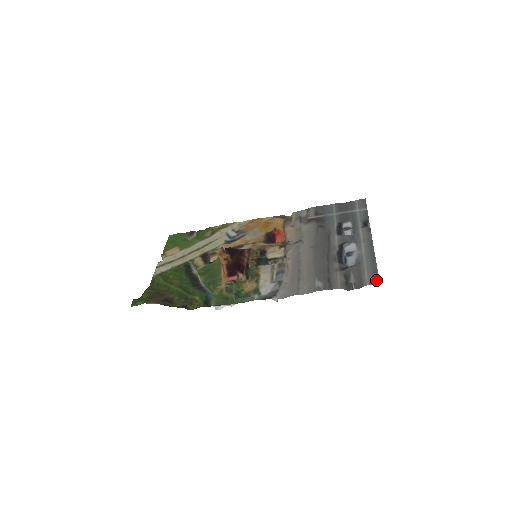
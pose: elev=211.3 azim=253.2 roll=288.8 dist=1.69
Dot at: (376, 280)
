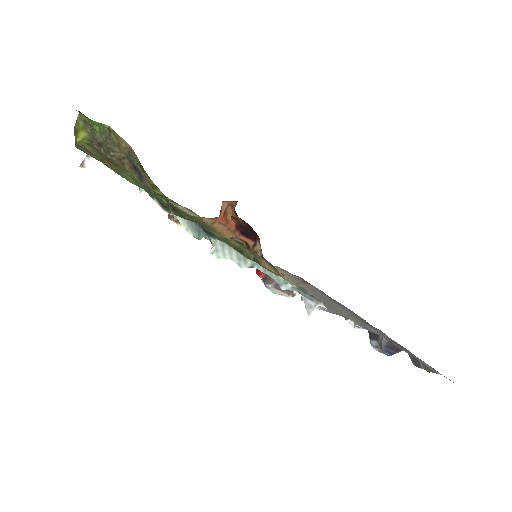
Dot at: occluded
